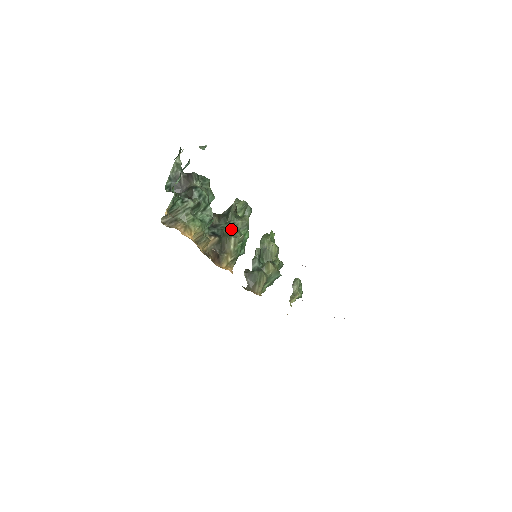
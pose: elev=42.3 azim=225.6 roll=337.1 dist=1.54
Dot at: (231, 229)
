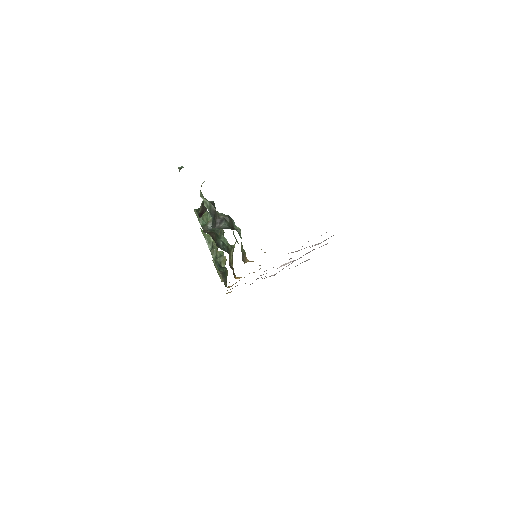
Dot at: (227, 241)
